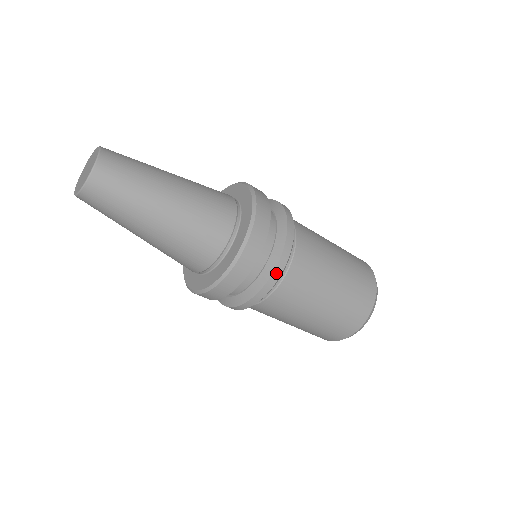
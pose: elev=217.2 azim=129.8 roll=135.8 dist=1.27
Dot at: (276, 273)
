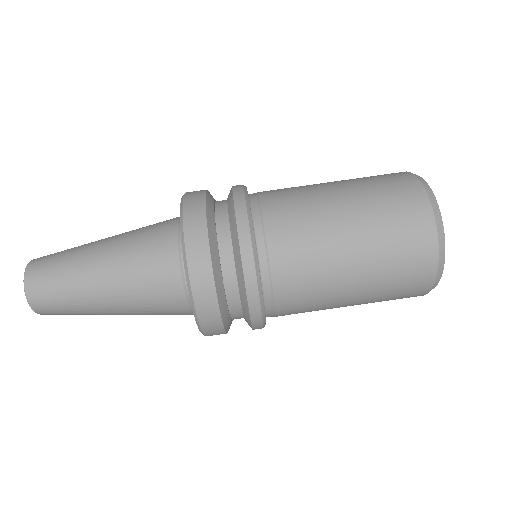
Dot at: (241, 226)
